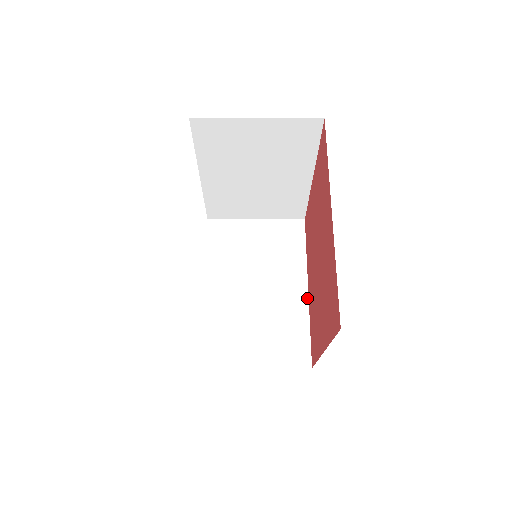
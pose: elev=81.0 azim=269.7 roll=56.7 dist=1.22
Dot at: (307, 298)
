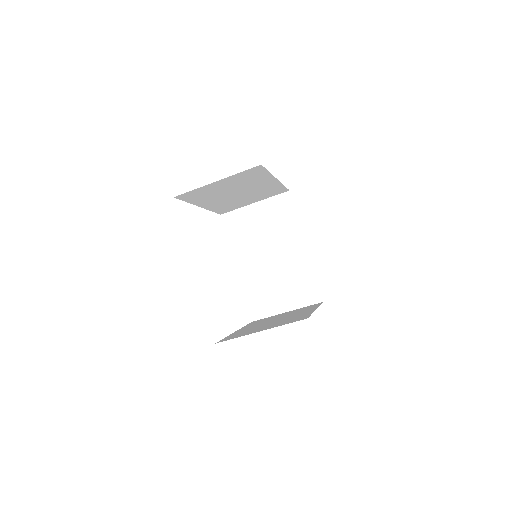
Dot at: (307, 253)
